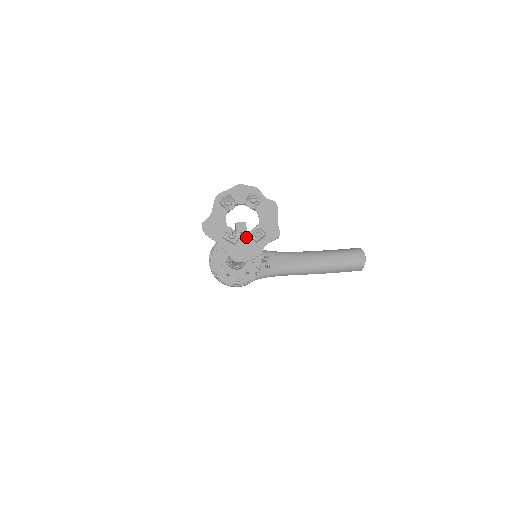
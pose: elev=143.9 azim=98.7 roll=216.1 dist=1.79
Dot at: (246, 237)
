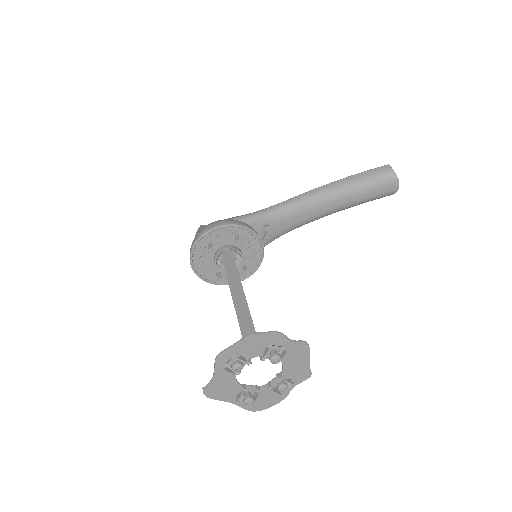
Dot at: (266, 388)
